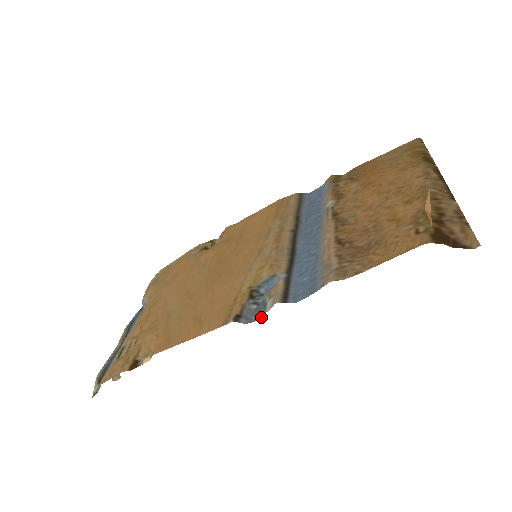
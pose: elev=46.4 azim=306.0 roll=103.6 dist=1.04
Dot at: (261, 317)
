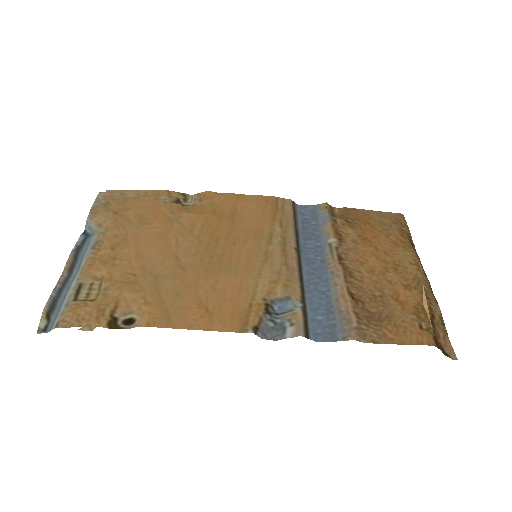
Dot at: (278, 339)
